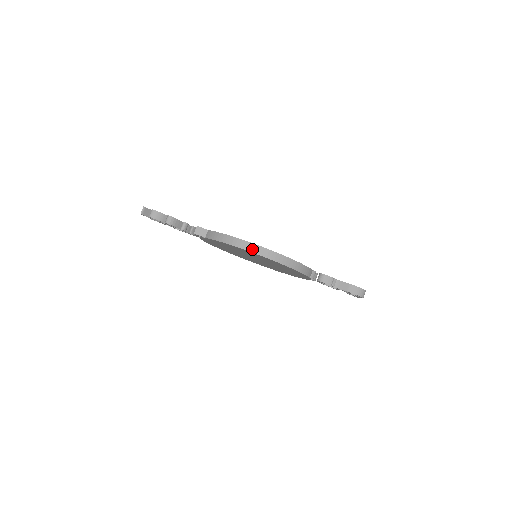
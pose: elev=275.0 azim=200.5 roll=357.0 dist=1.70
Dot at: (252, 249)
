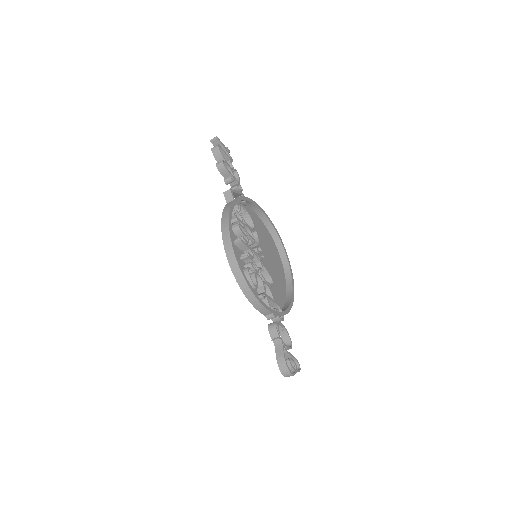
Dot at: (227, 248)
